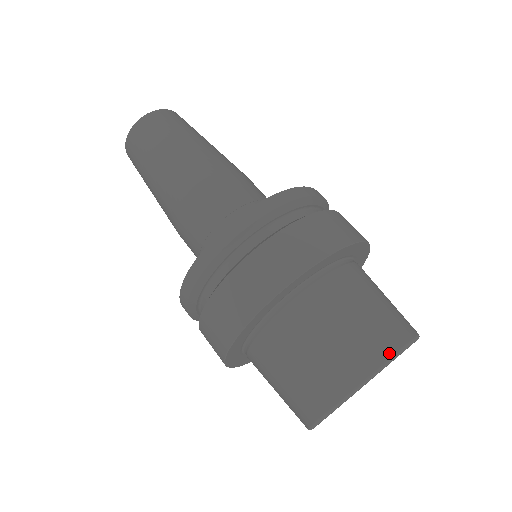
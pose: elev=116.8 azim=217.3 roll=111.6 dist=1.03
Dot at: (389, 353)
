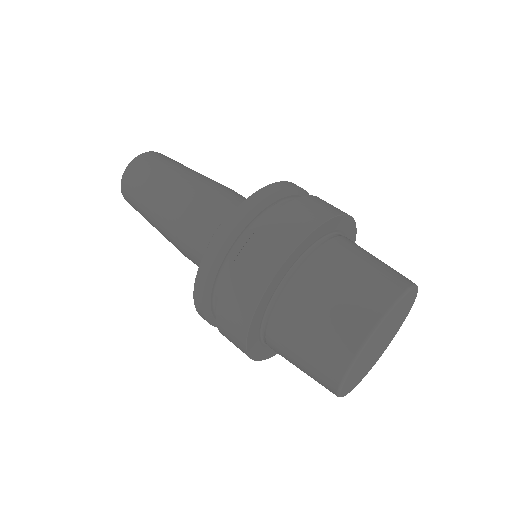
Dot at: (359, 341)
